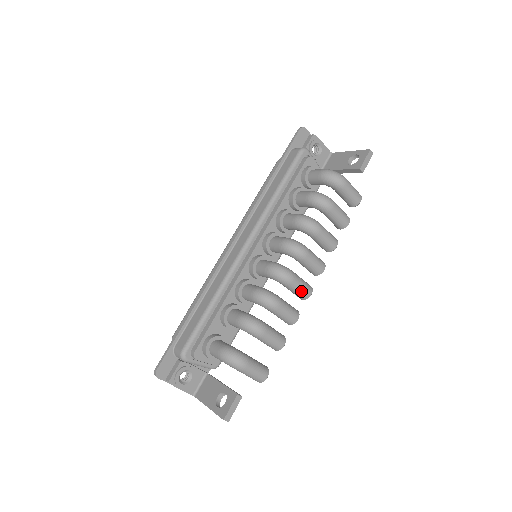
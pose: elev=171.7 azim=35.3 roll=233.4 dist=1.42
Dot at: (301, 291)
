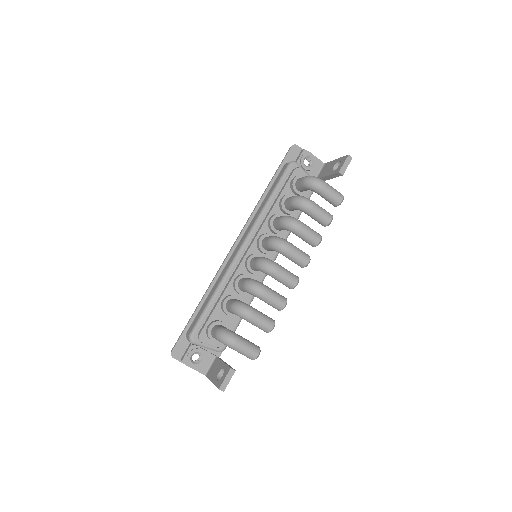
Dot at: (286, 280)
